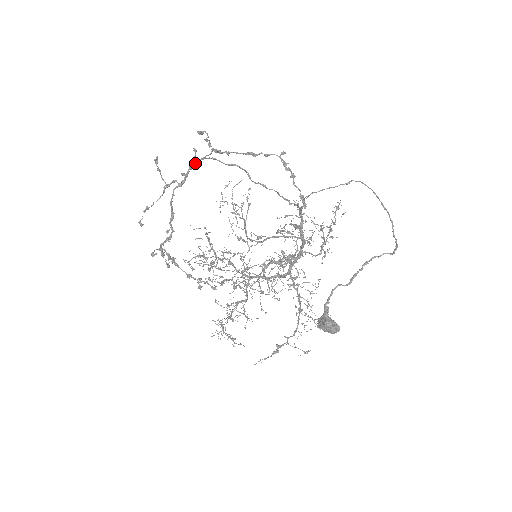
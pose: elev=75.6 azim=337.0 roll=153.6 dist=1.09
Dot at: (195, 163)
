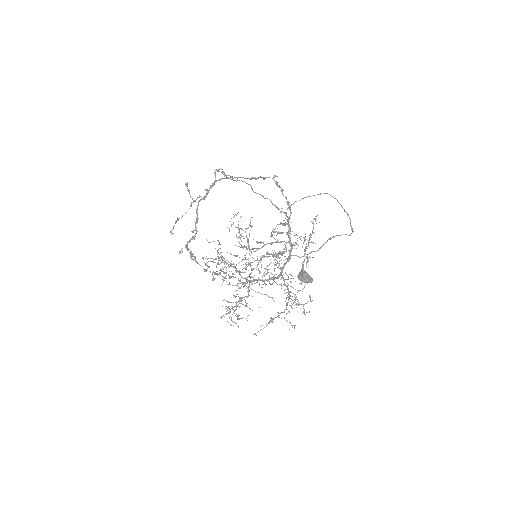
Dot at: (215, 182)
